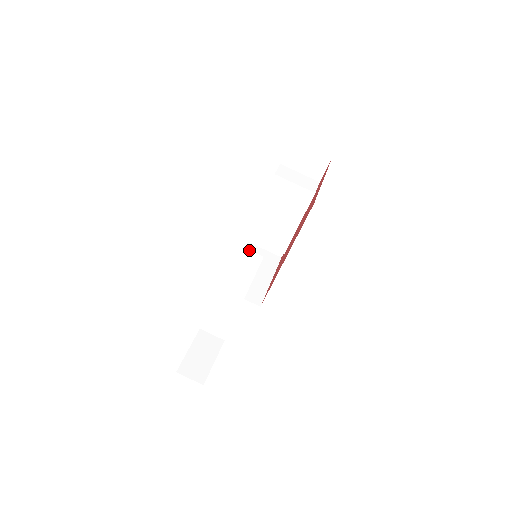
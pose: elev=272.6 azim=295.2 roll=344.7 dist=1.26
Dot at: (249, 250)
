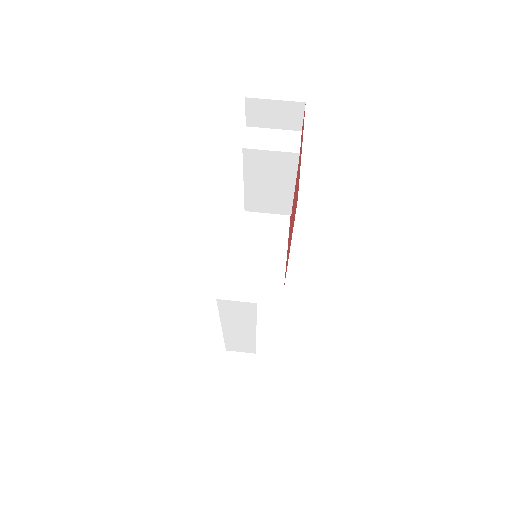
Dot at: (237, 301)
